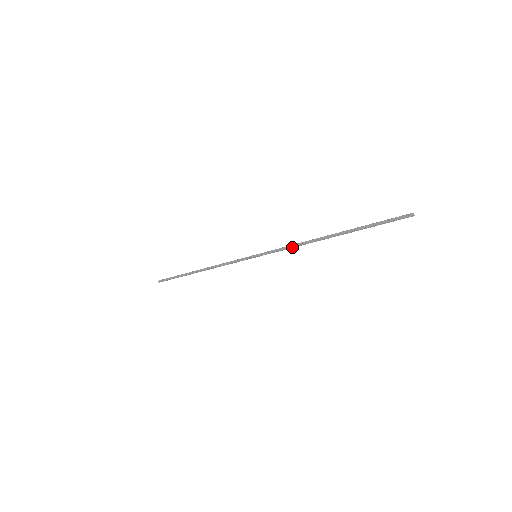
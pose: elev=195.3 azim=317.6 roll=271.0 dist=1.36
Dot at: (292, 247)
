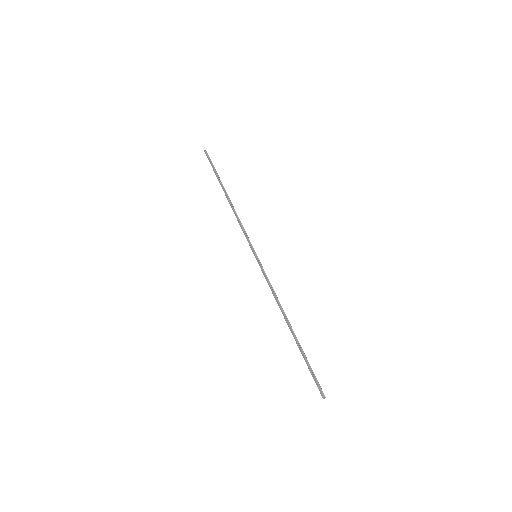
Dot at: (273, 291)
